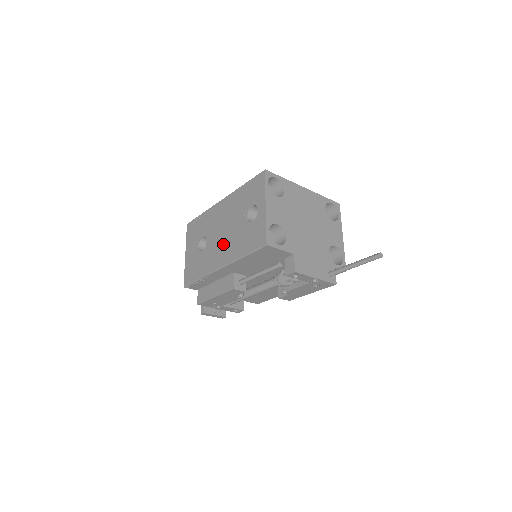
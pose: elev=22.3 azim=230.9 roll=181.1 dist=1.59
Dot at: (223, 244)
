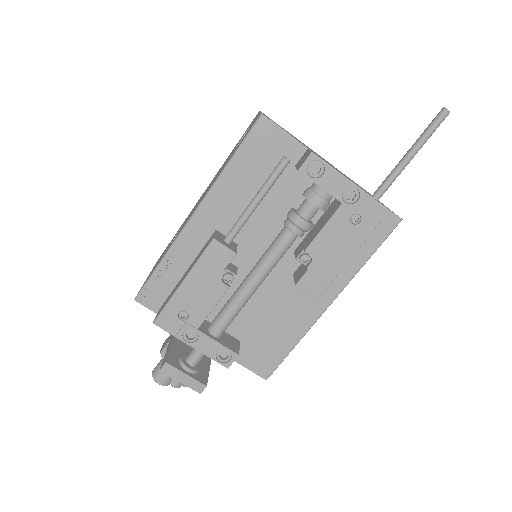
Dot at: occluded
